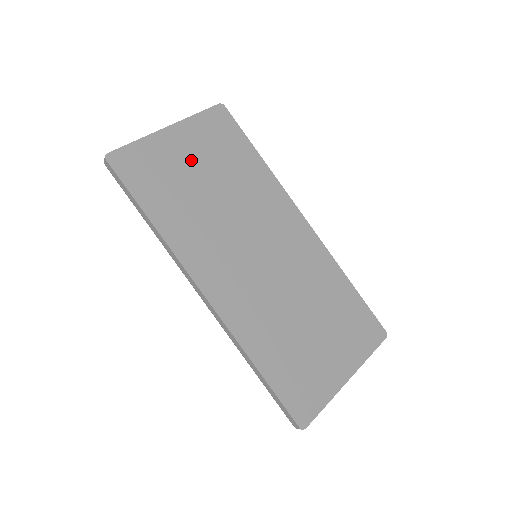
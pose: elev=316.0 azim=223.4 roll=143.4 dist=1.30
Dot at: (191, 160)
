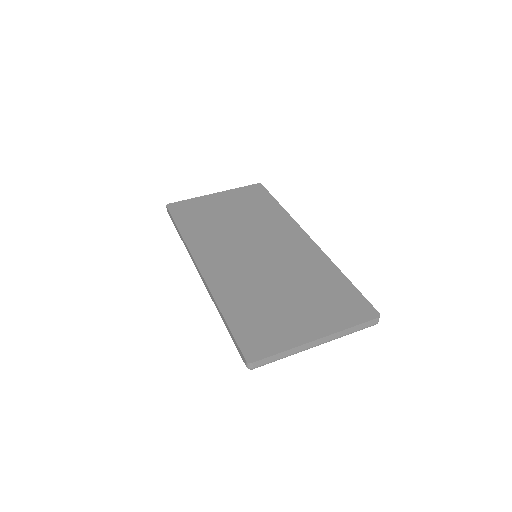
Dot at: (223, 206)
